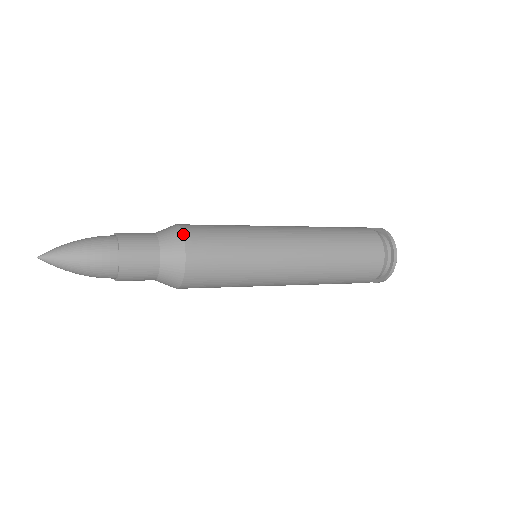
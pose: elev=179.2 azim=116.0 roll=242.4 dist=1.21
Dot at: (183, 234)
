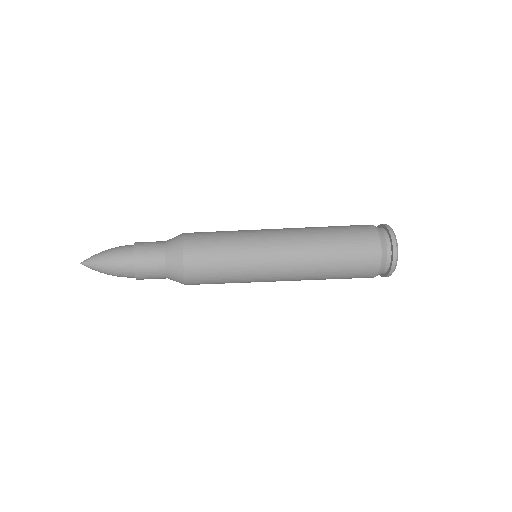
Dot at: (183, 261)
